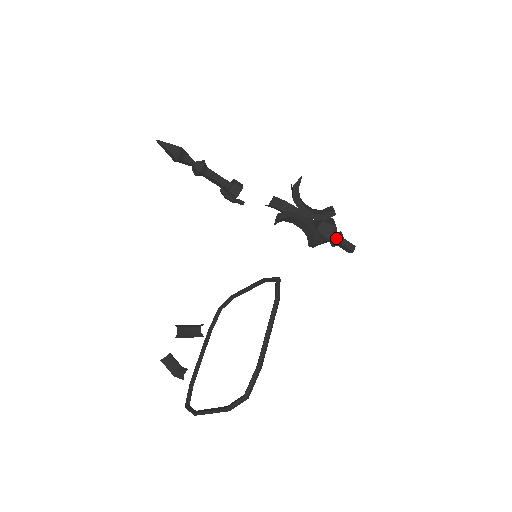
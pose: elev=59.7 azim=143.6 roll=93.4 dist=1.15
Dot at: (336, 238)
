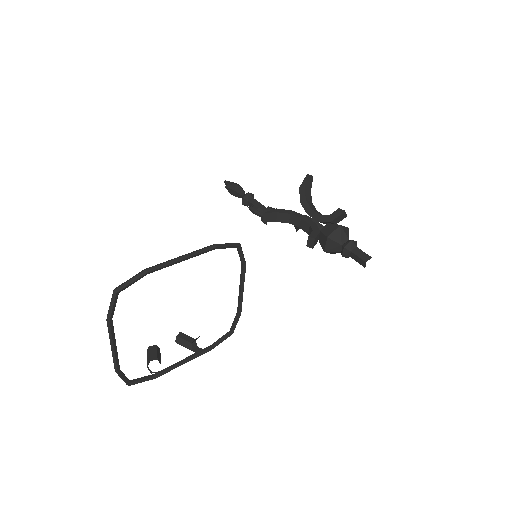
Dot at: (344, 243)
